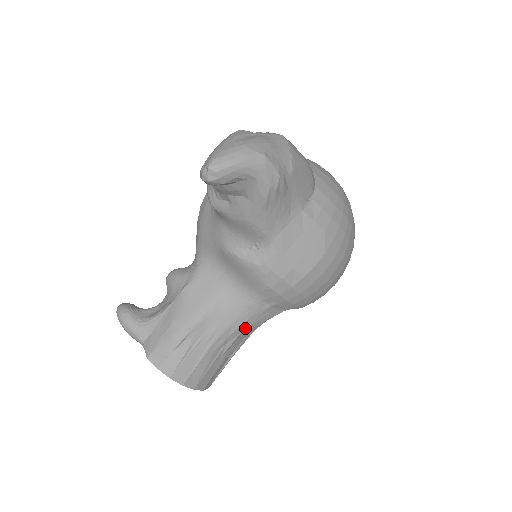
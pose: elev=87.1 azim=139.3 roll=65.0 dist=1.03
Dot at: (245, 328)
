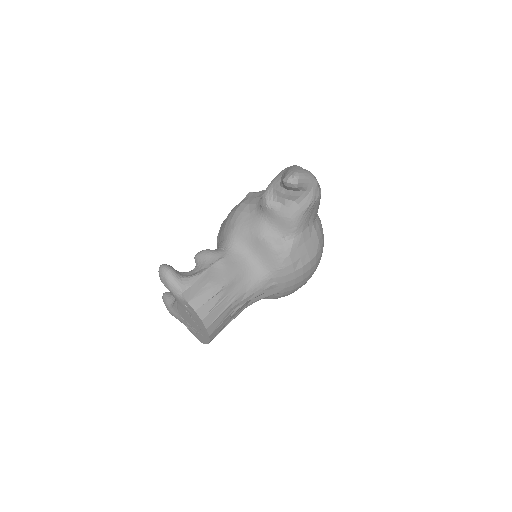
Dot at: occluded
